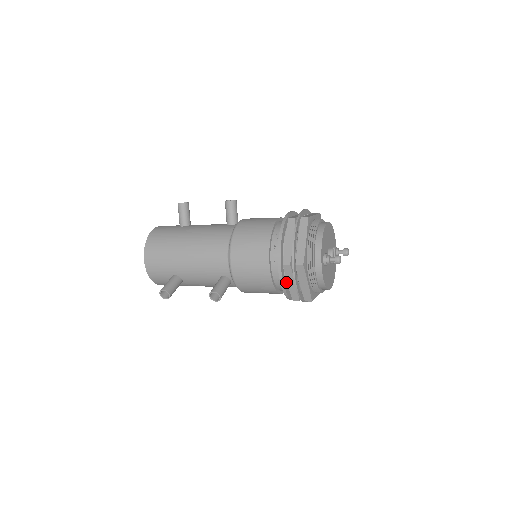
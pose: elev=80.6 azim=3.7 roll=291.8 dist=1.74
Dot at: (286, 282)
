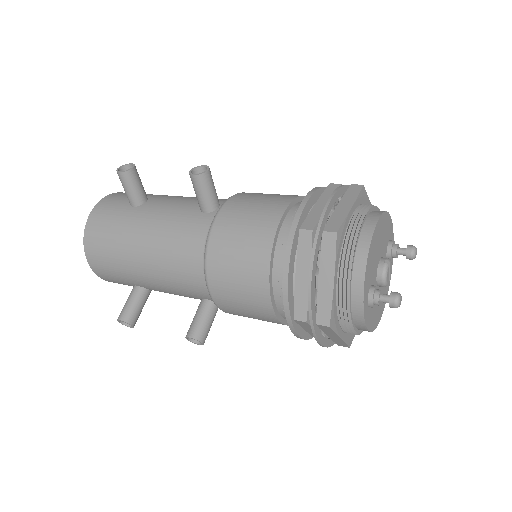
Dot at: occluded
